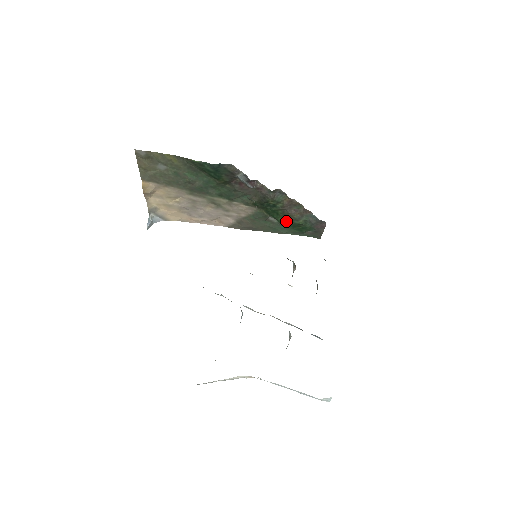
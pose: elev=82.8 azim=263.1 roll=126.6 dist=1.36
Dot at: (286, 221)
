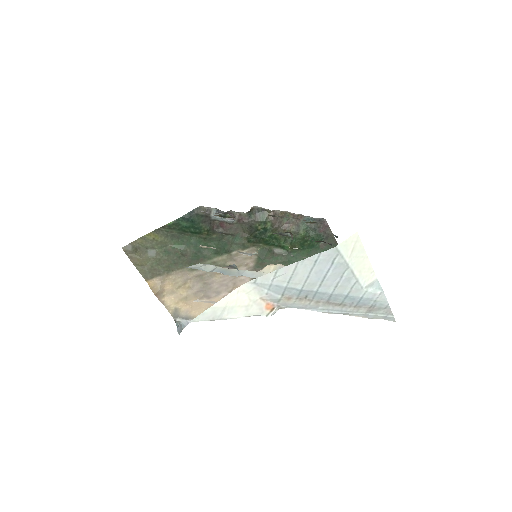
Dot at: (289, 242)
